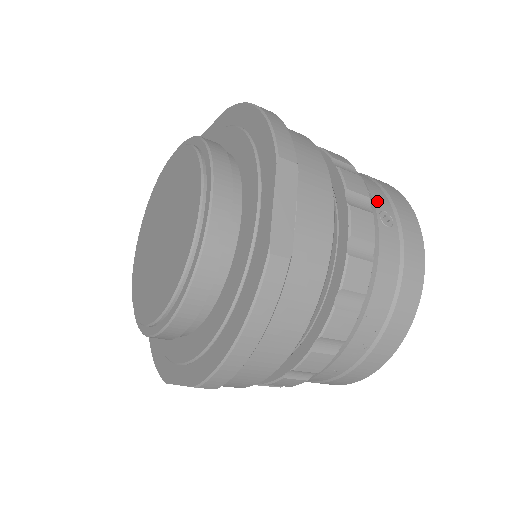
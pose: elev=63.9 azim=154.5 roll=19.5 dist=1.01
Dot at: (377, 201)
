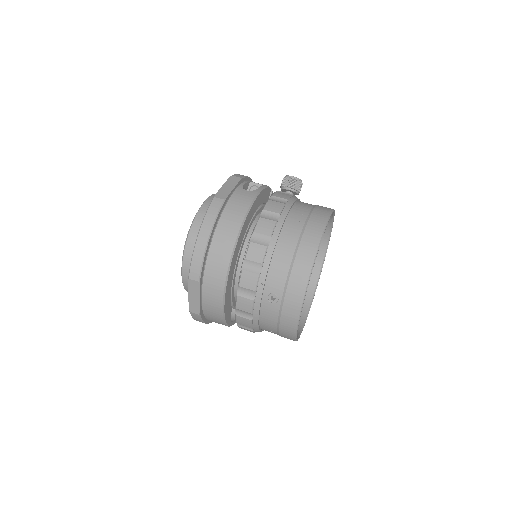
Dot at: (272, 286)
